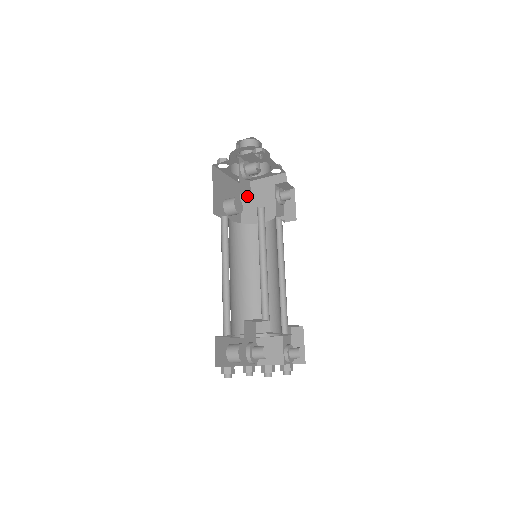
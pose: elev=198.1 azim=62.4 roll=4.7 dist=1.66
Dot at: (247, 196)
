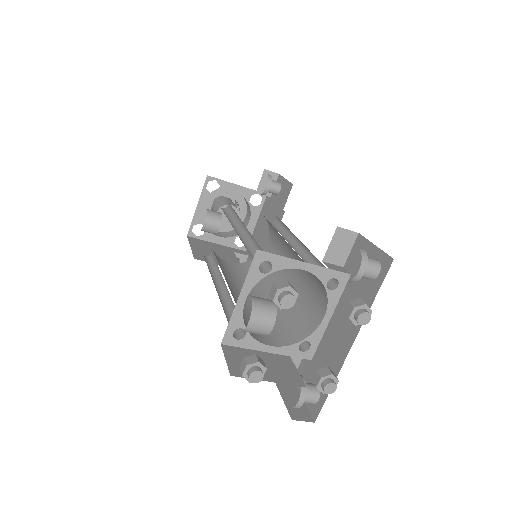
Dot at: occluded
